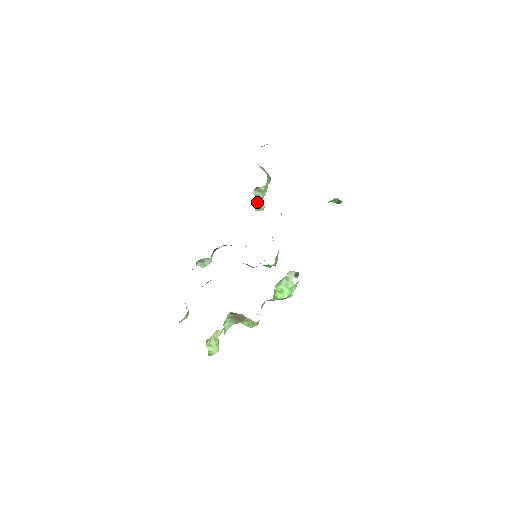
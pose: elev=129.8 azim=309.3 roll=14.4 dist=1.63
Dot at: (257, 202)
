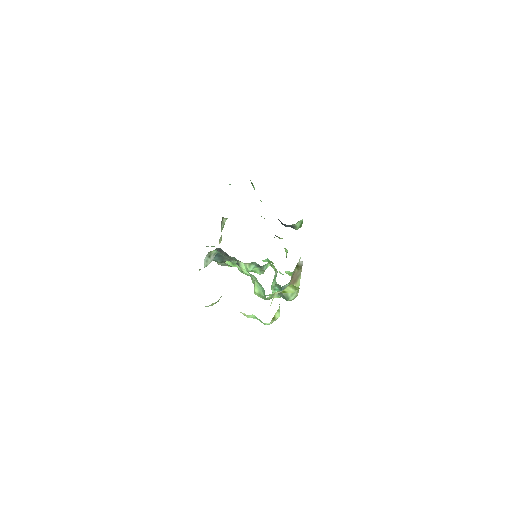
Dot at: occluded
